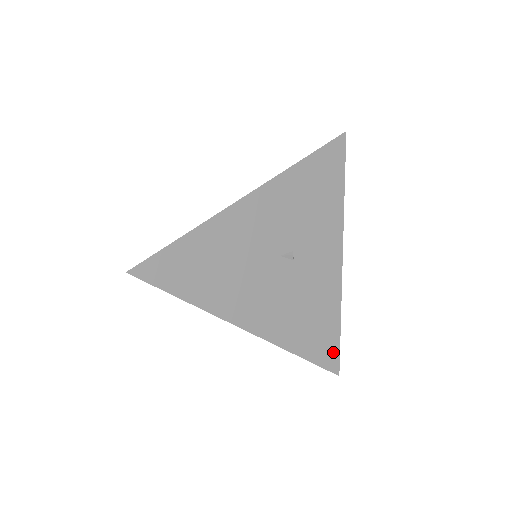
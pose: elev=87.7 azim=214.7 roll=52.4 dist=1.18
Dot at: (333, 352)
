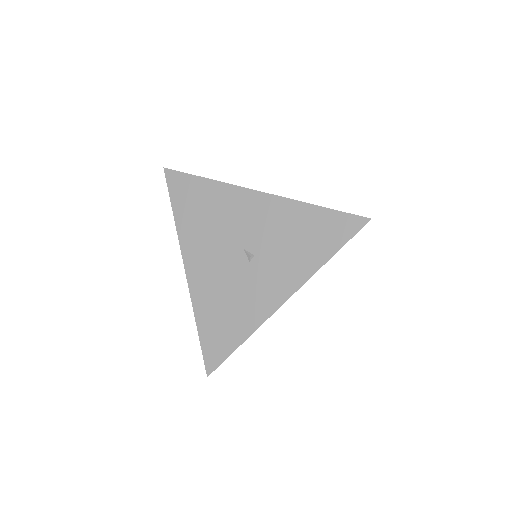
Dot at: (219, 355)
